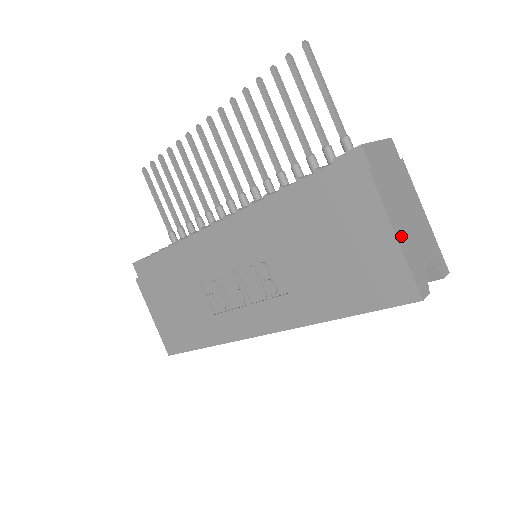
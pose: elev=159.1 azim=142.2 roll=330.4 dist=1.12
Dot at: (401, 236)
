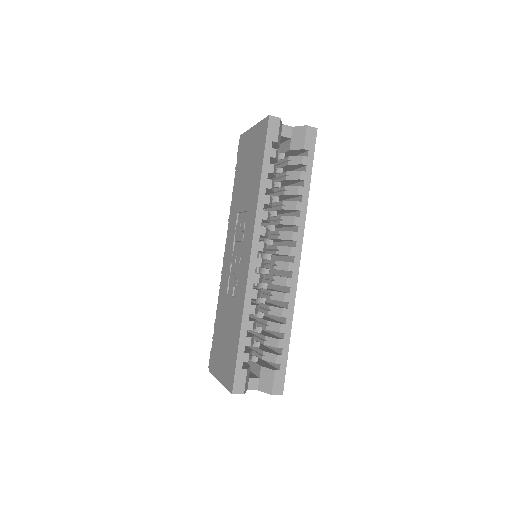
Dot at: occluded
